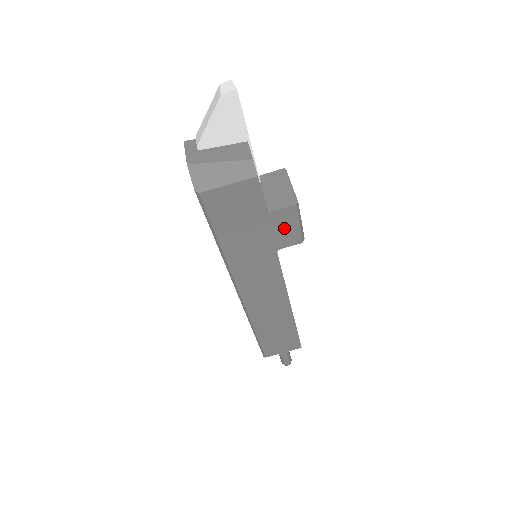
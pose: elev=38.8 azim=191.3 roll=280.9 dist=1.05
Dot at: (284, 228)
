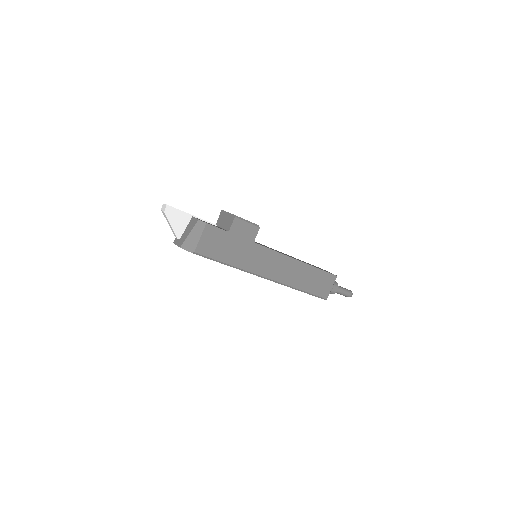
Dot at: (244, 230)
